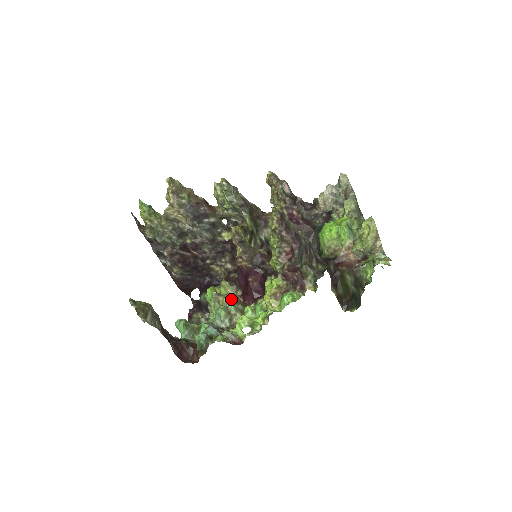
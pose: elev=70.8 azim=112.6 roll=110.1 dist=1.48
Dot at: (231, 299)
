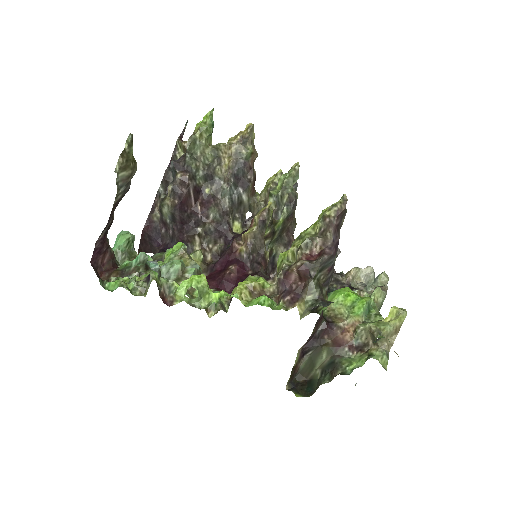
Dot at: (196, 266)
